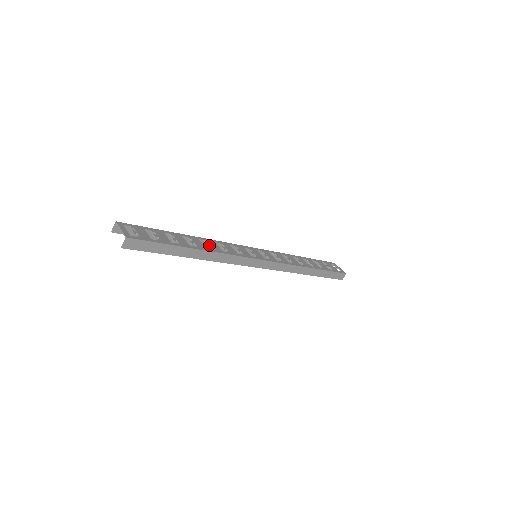
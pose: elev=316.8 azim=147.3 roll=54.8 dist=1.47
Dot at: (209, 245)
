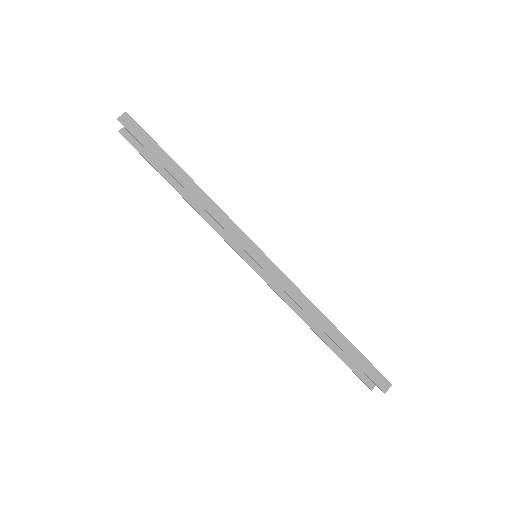
Dot at: occluded
